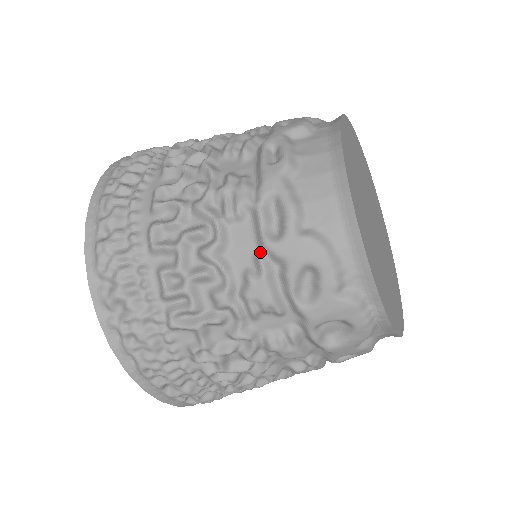
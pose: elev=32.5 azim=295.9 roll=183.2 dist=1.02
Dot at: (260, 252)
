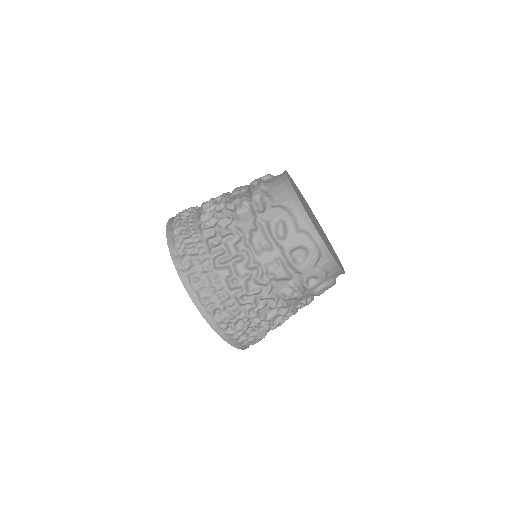
Dot at: (256, 220)
